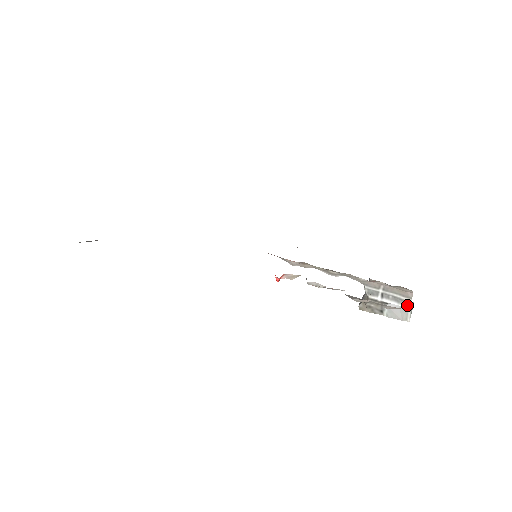
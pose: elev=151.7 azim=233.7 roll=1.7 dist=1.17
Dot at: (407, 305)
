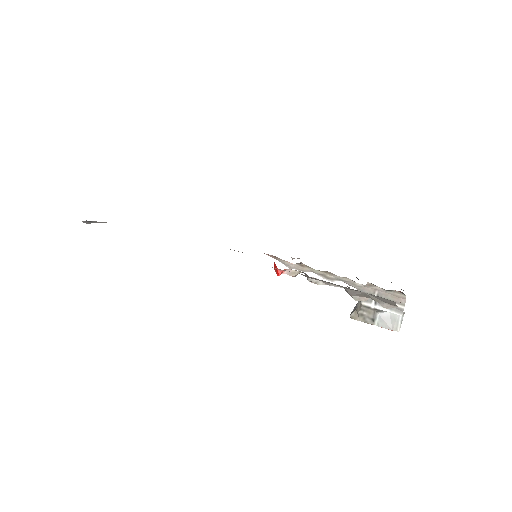
Dot at: (399, 312)
